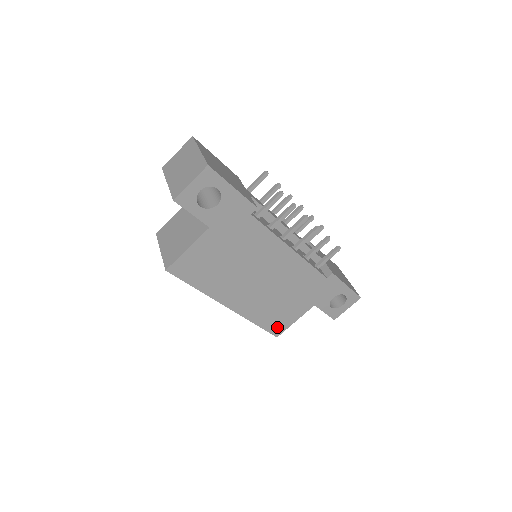
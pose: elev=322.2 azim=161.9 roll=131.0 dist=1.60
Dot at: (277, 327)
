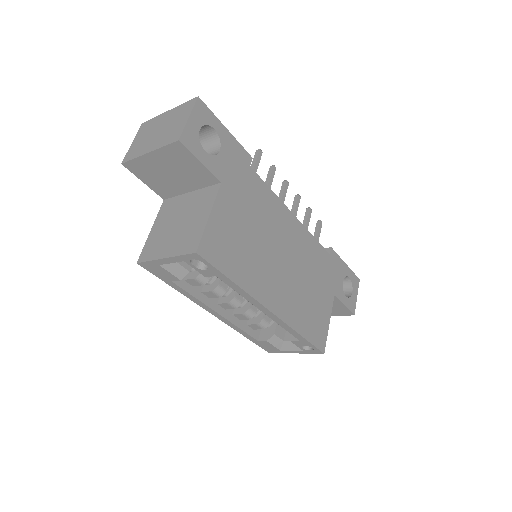
Dot at: (319, 336)
